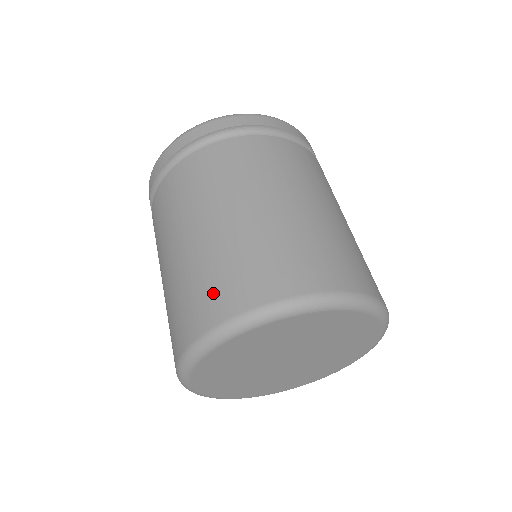
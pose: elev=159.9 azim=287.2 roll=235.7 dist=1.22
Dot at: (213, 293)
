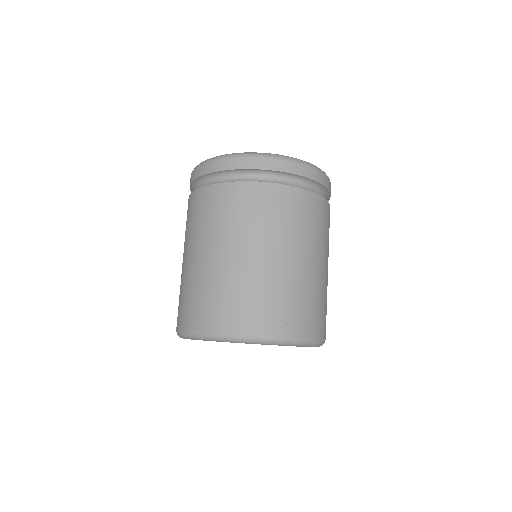
Dot at: occluded
